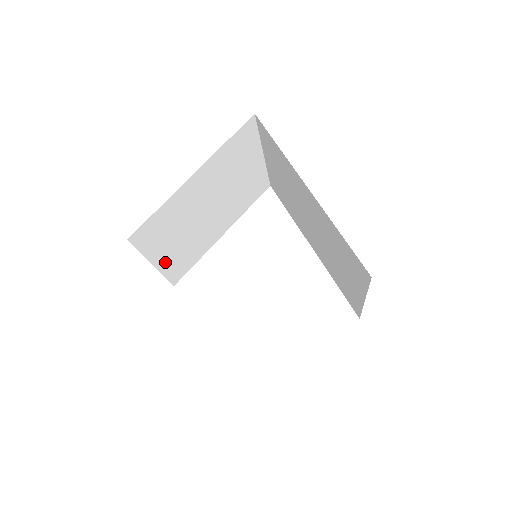
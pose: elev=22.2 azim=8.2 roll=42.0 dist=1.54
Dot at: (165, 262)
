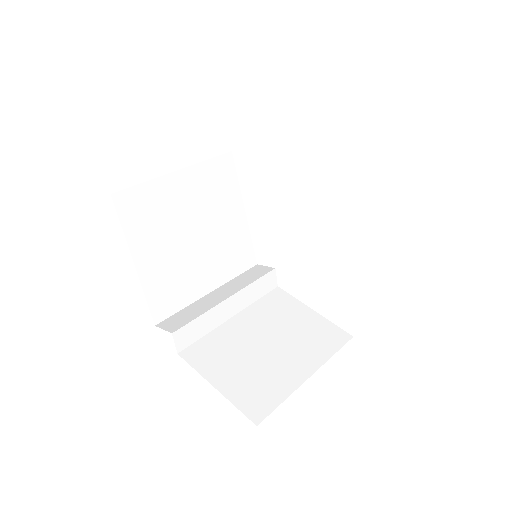
Dot at: occluded
